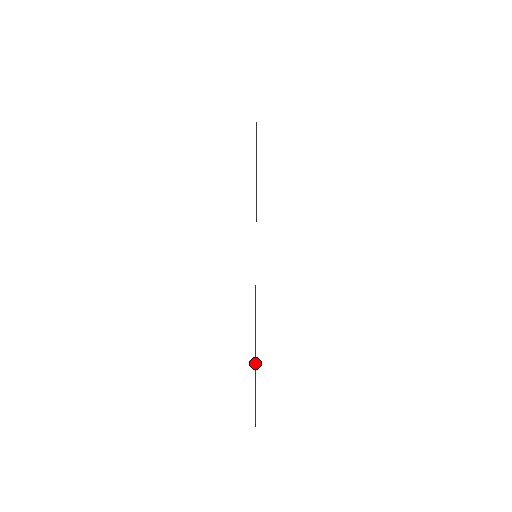
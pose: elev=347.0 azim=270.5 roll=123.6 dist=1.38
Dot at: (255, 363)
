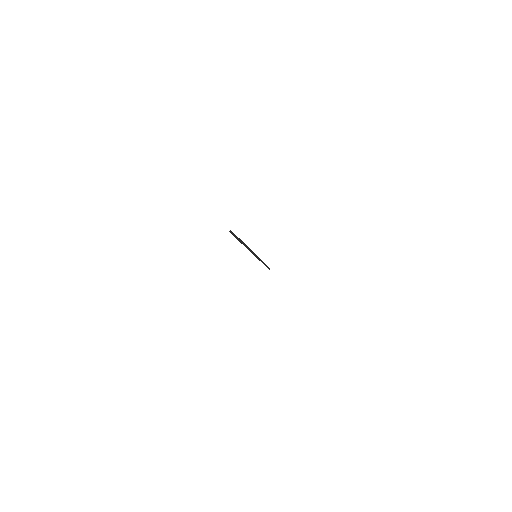
Dot at: occluded
